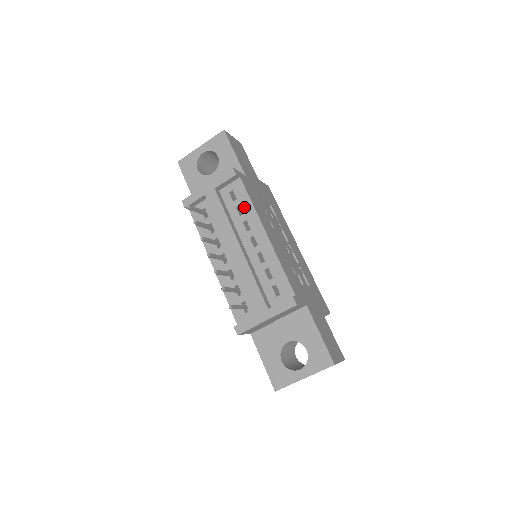
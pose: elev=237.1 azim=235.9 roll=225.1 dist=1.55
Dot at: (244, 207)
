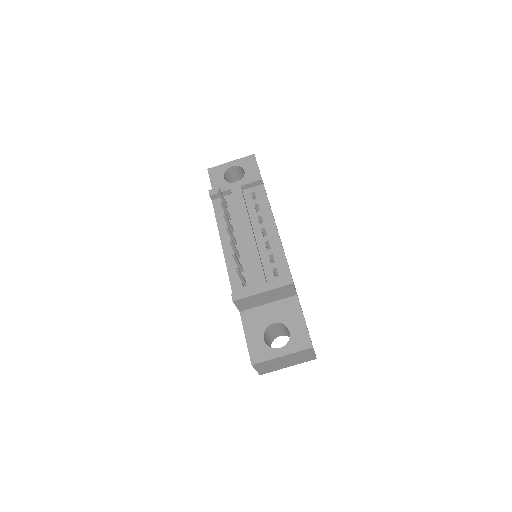
Dot at: (262, 206)
